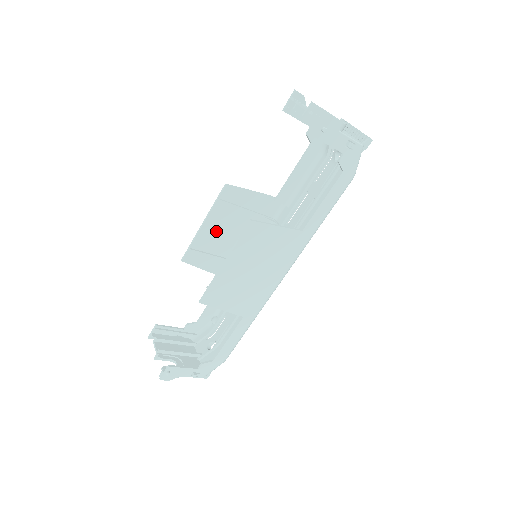
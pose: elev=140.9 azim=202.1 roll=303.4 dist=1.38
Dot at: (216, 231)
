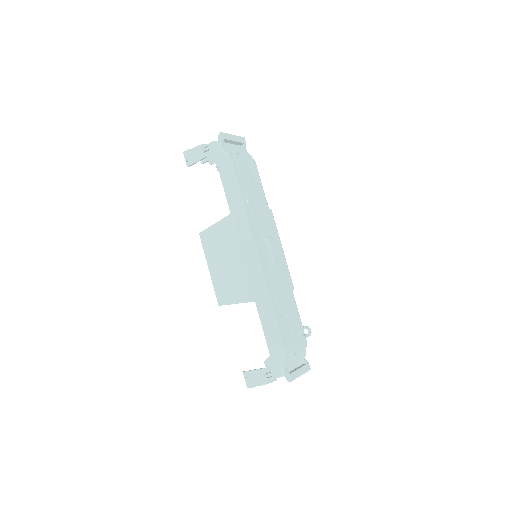
Dot at: occluded
